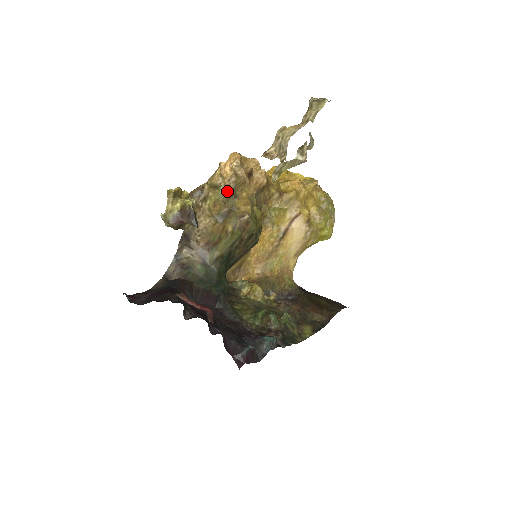
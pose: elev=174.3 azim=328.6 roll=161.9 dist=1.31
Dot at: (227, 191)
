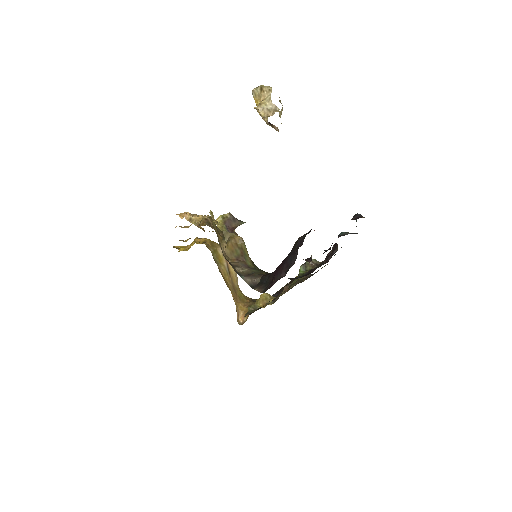
Dot at: occluded
